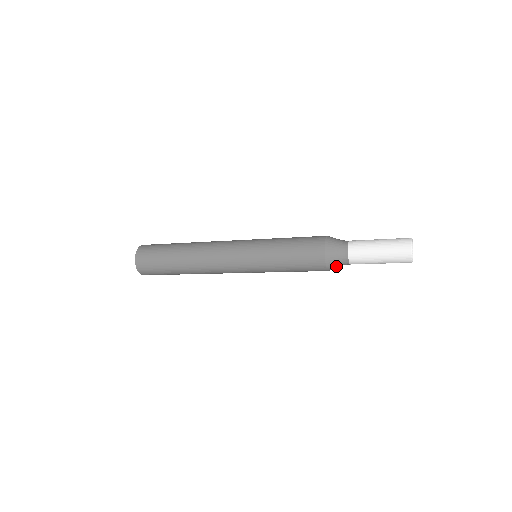
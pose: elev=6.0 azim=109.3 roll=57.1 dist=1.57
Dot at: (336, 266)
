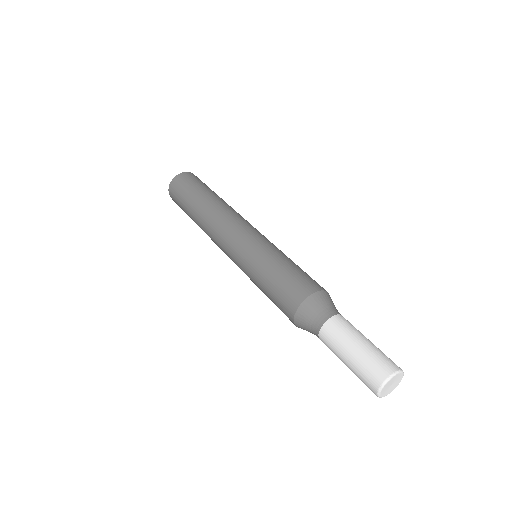
Dot at: occluded
